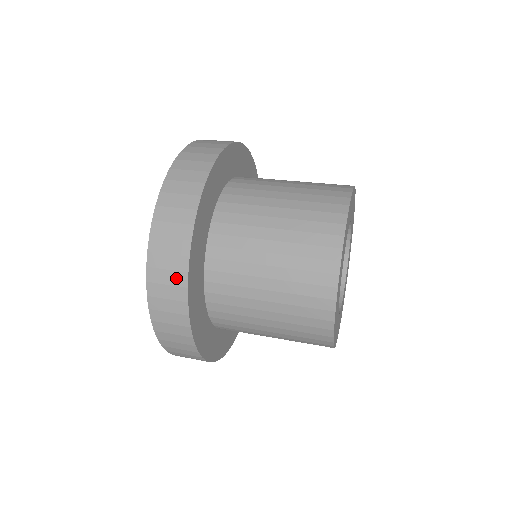
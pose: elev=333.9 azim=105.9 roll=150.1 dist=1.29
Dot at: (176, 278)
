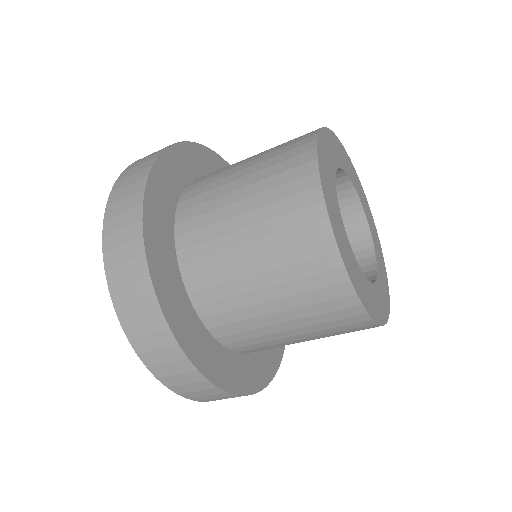
Dot at: (145, 165)
